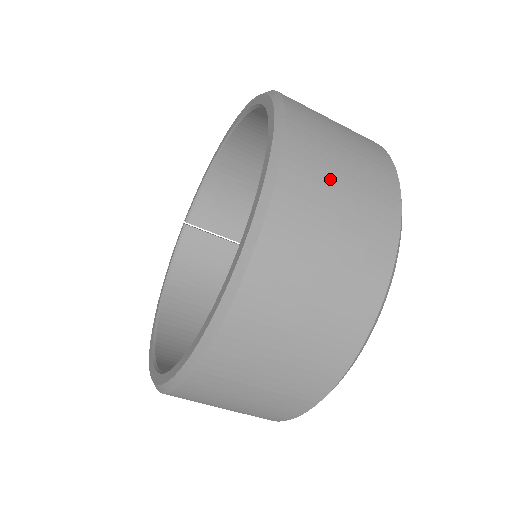
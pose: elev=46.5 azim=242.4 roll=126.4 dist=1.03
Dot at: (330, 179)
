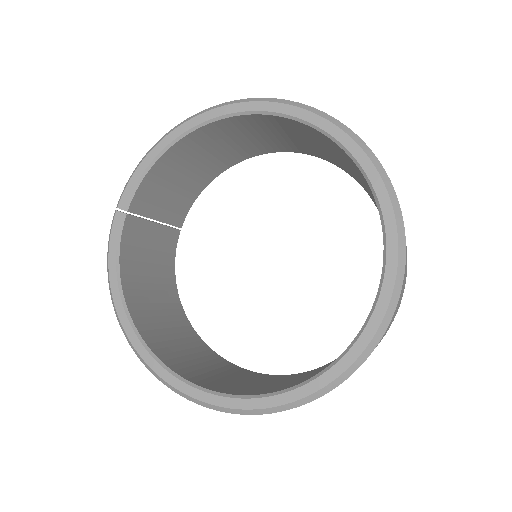
Dot at: occluded
